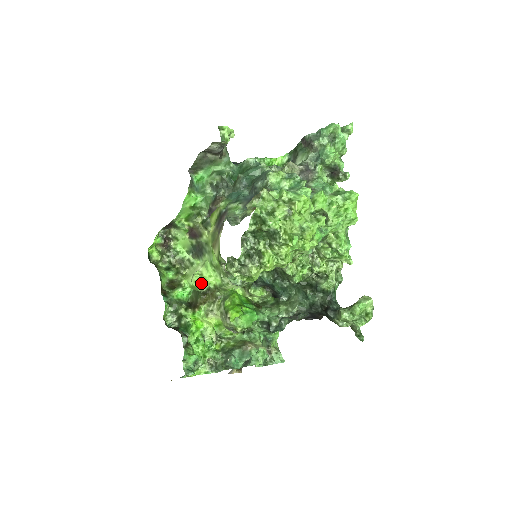
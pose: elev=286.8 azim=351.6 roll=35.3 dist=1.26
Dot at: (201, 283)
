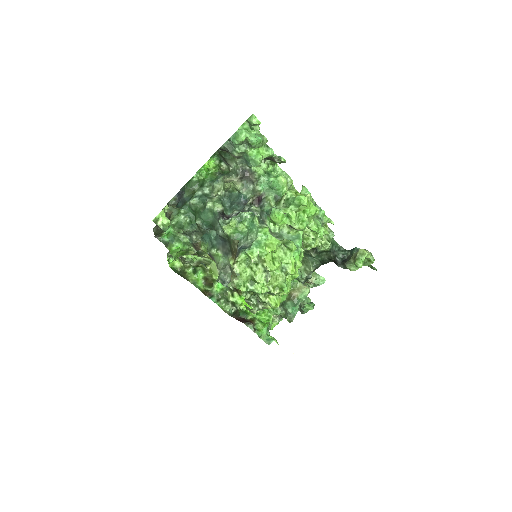
Dot at: occluded
